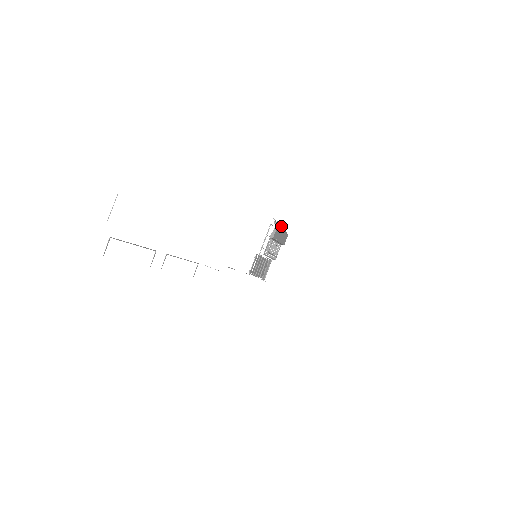
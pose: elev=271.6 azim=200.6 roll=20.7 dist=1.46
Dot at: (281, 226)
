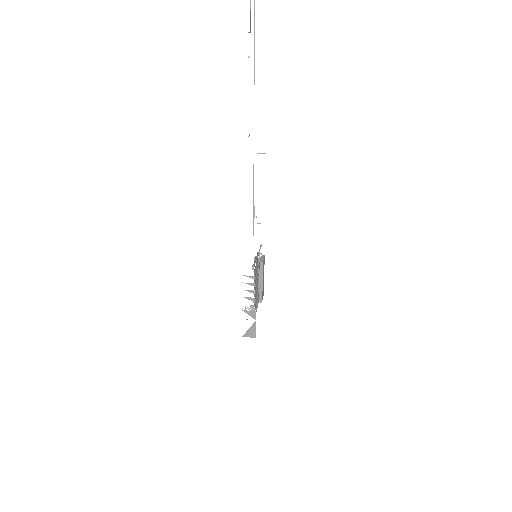
Dot at: occluded
